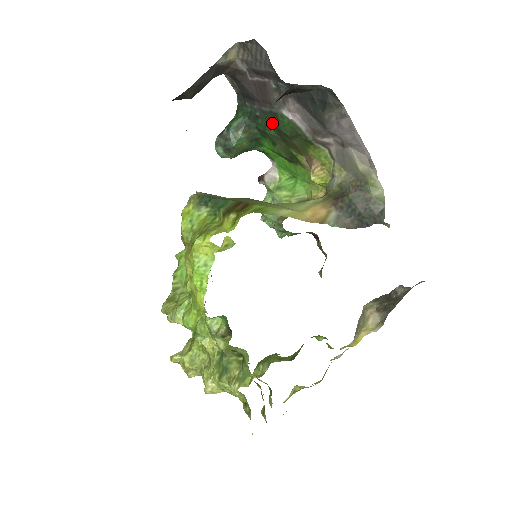
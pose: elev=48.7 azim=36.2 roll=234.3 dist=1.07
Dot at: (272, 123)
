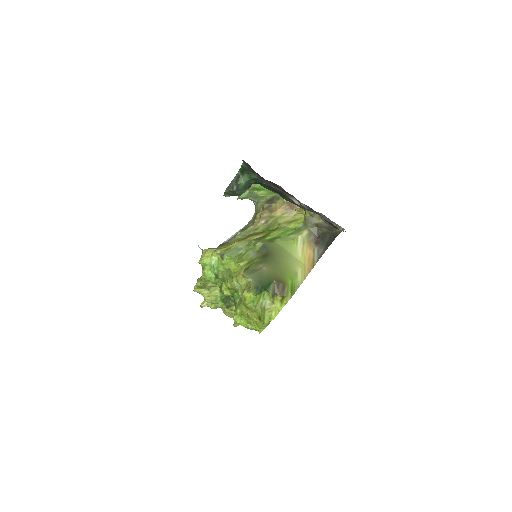
Dot at: occluded
